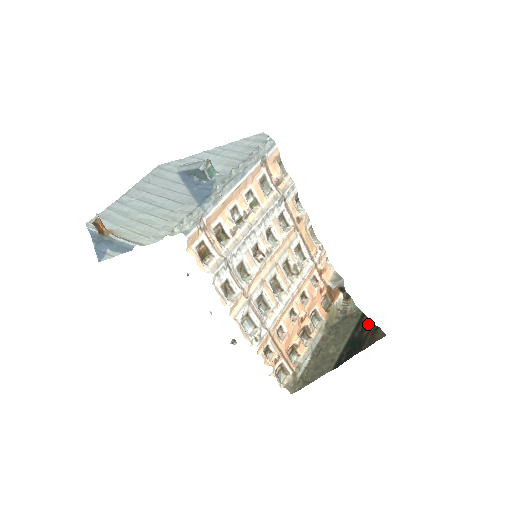
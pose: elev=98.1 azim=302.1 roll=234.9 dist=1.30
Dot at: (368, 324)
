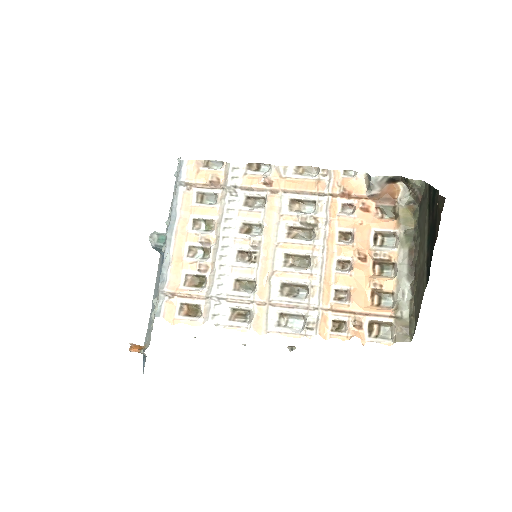
Dot at: (434, 196)
